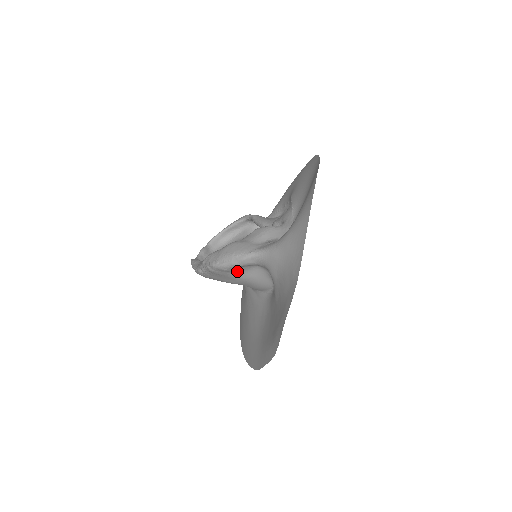
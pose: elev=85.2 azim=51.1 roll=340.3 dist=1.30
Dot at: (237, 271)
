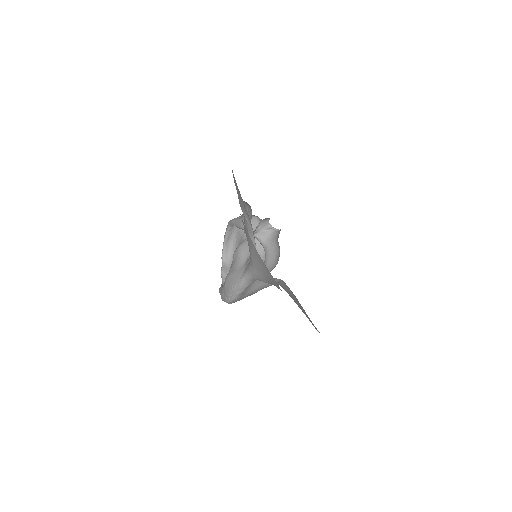
Dot at: (247, 291)
